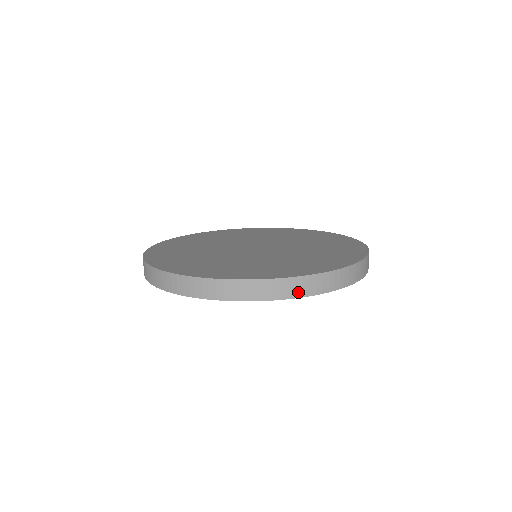
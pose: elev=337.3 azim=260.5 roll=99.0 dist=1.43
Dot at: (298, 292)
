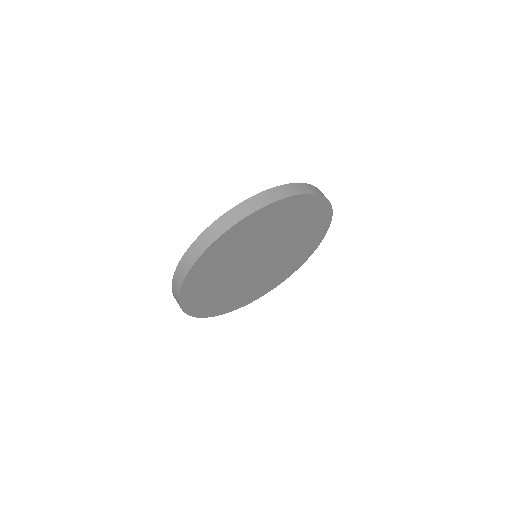
Dot at: (311, 191)
